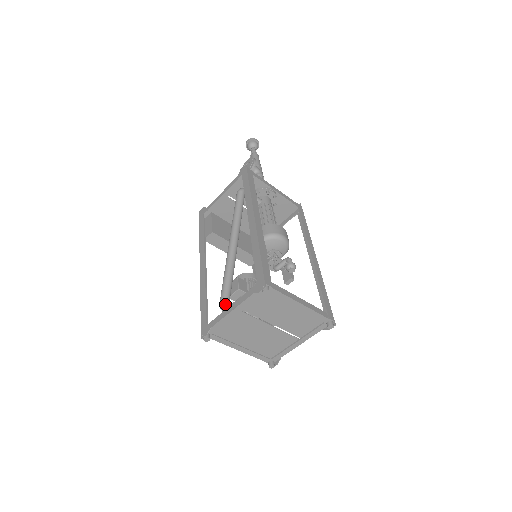
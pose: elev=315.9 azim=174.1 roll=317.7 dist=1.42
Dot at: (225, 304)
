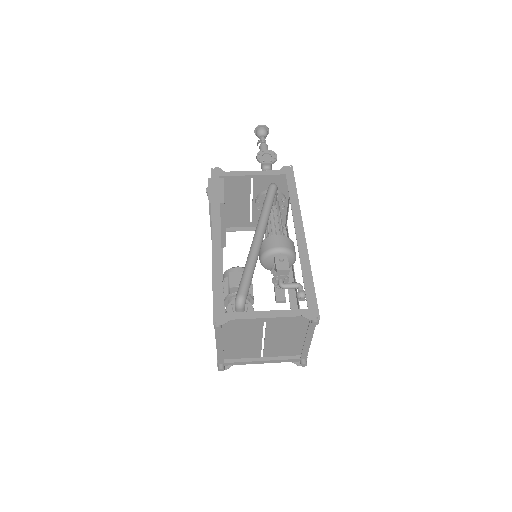
Dot at: (245, 300)
